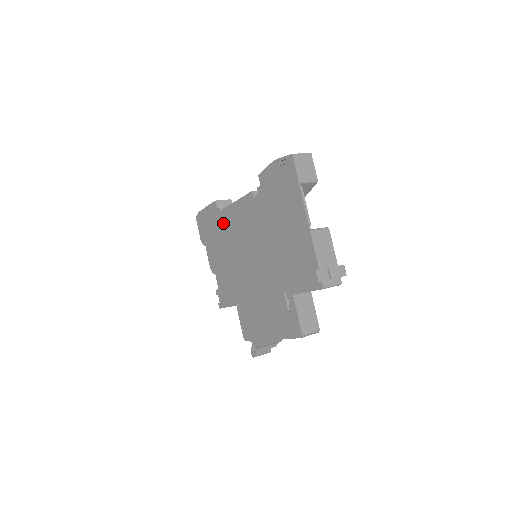
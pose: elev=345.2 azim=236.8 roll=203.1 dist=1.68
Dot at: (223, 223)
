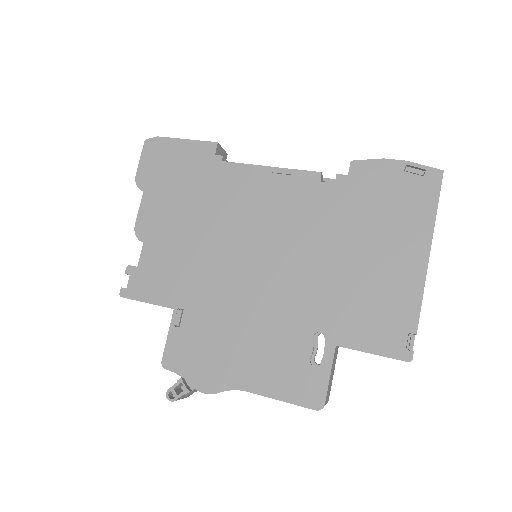
Dot at: (219, 181)
